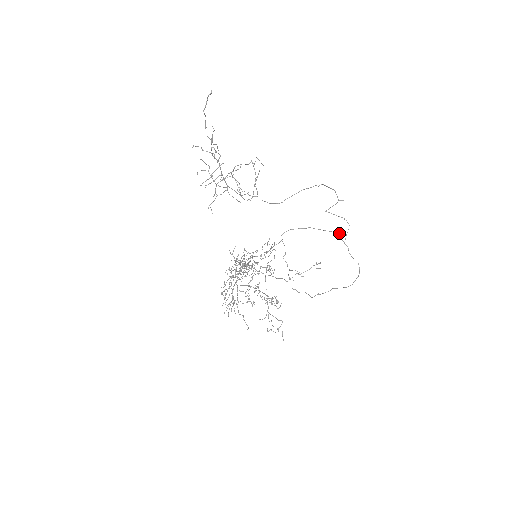
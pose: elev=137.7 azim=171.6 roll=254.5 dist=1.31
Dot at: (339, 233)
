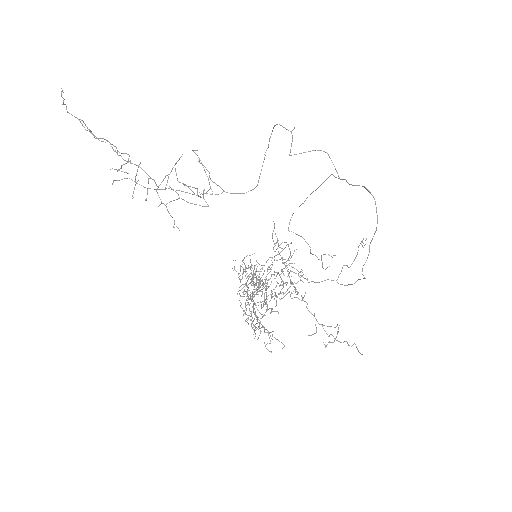
Dot at: (332, 174)
